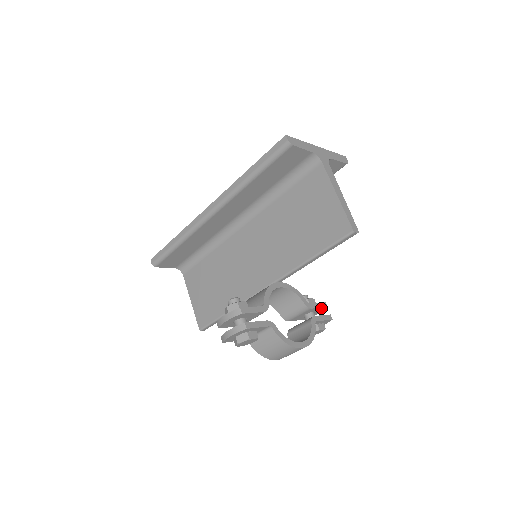
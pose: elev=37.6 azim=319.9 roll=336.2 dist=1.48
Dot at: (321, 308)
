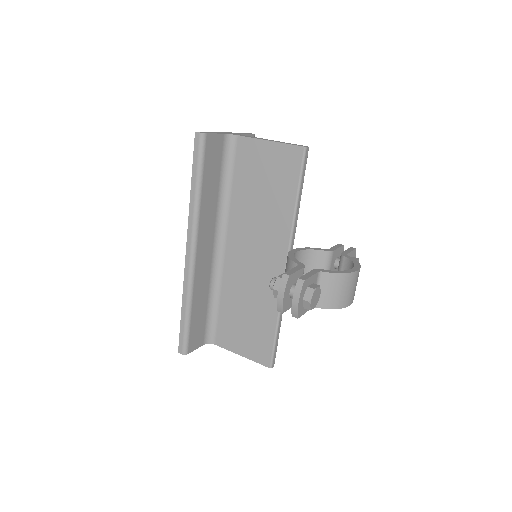
Dot at: (340, 248)
